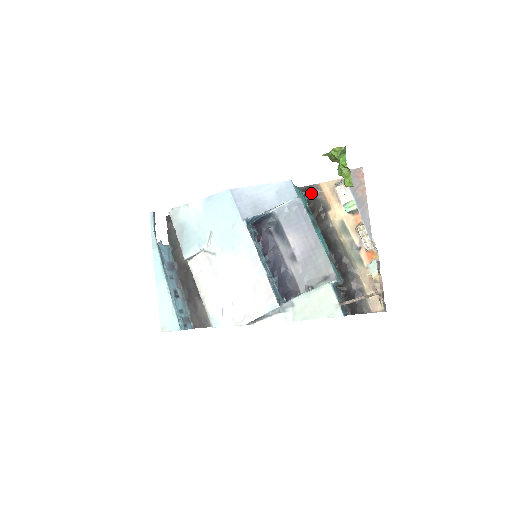
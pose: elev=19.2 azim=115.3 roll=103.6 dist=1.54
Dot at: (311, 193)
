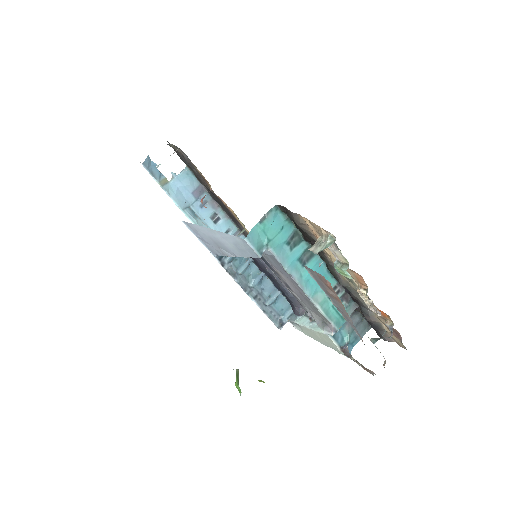
Dot at: occluded
